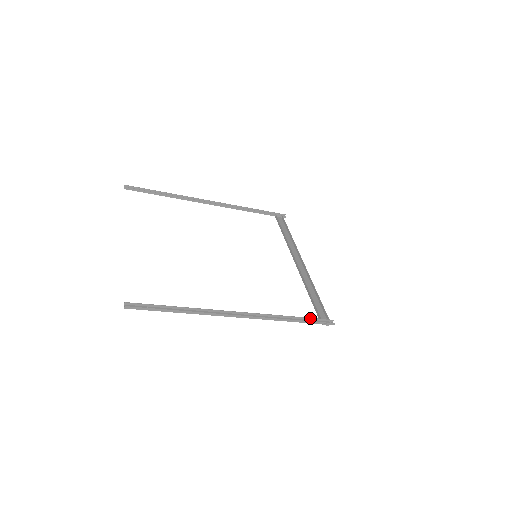
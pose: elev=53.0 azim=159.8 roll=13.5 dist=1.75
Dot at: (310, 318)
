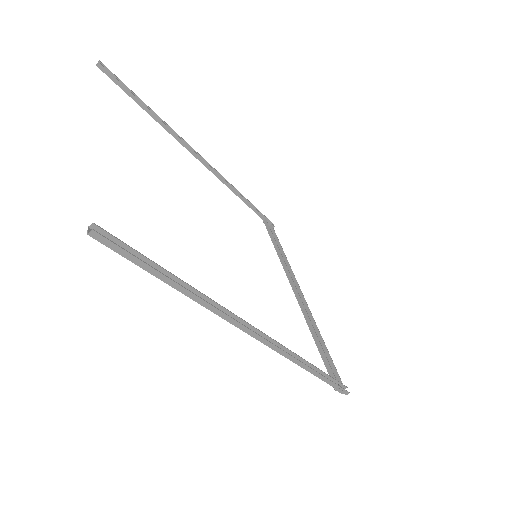
Dot at: (327, 374)
